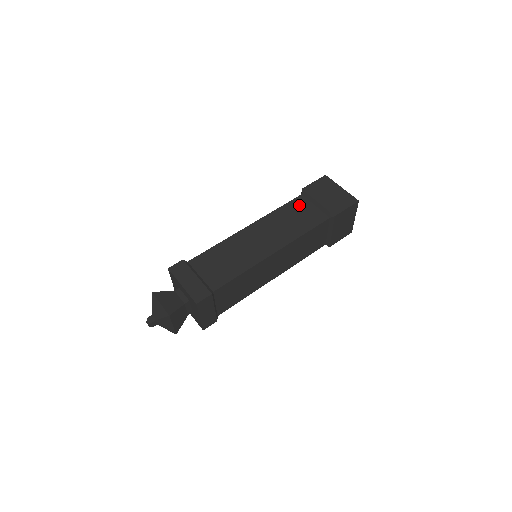
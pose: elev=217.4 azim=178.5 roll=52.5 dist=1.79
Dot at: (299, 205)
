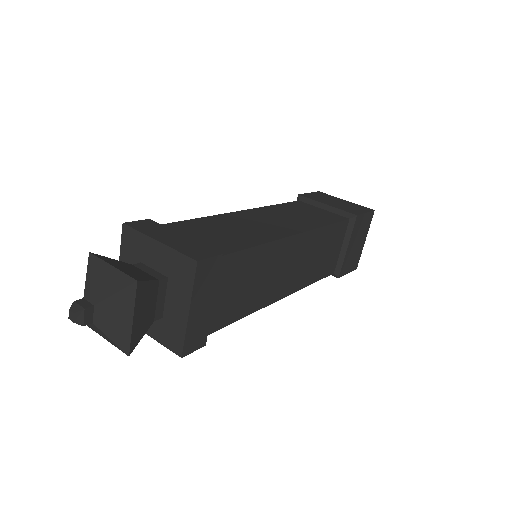
Dot at: (302, 206)
